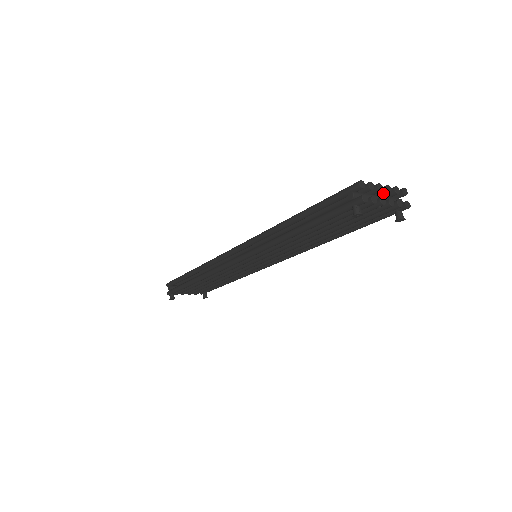
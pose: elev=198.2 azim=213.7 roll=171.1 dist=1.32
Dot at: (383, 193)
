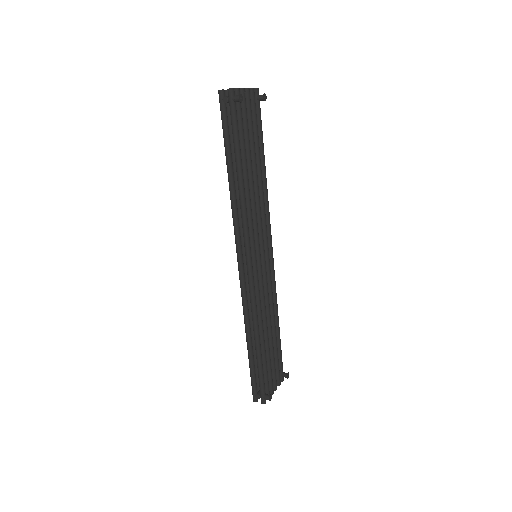
Dot at: occluded
